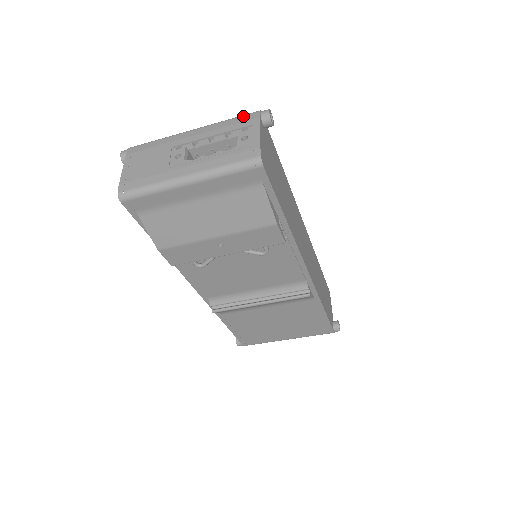
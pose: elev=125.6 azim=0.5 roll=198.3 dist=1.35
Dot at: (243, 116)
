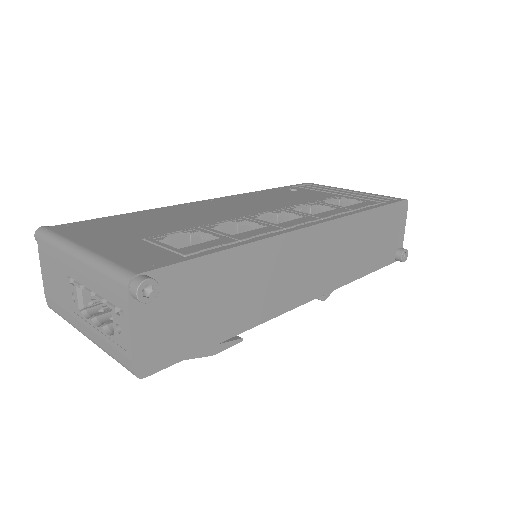
Dot at: (113, 280)
